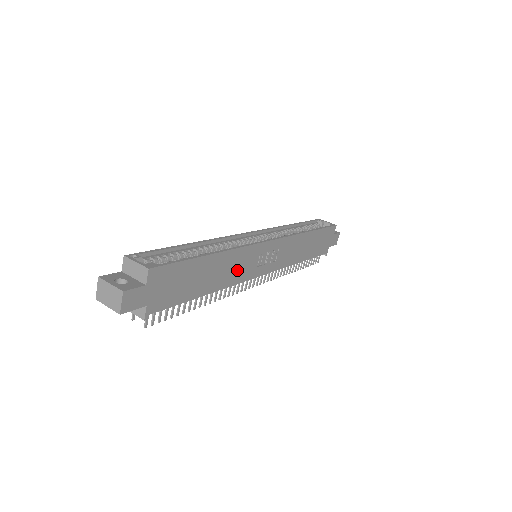
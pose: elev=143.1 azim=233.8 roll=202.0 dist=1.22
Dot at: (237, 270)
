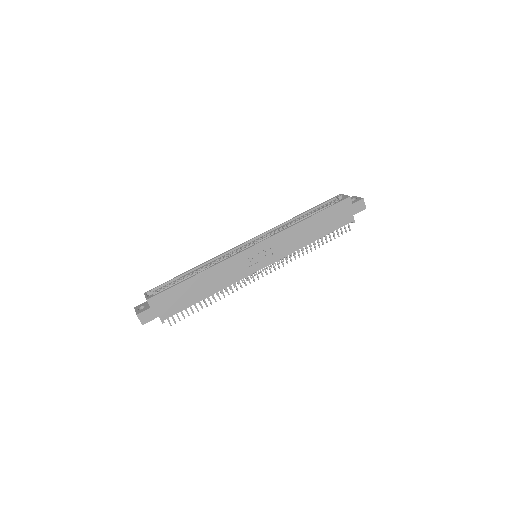
Dot at: (229, 275)
